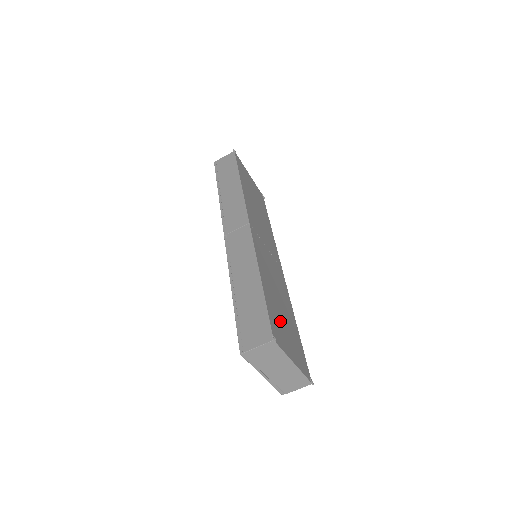
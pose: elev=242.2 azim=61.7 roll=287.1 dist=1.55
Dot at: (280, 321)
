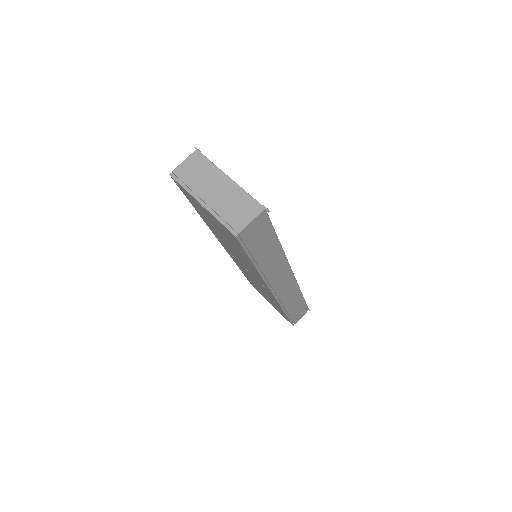
Dot at: occluded
